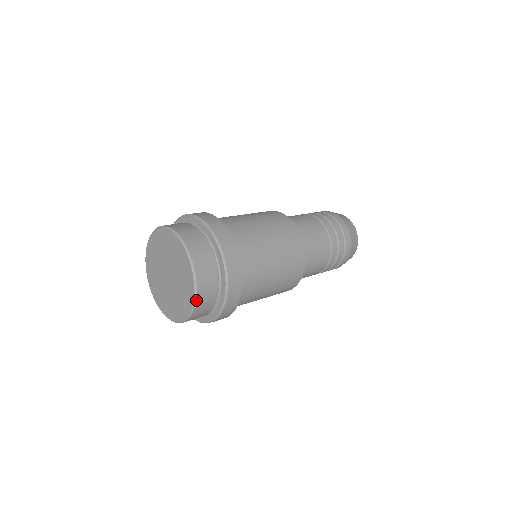
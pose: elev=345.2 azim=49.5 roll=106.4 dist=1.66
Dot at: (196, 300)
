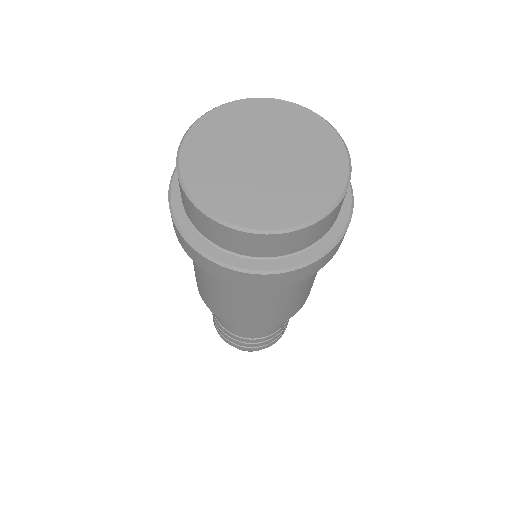
Dot at: (351, 168)
